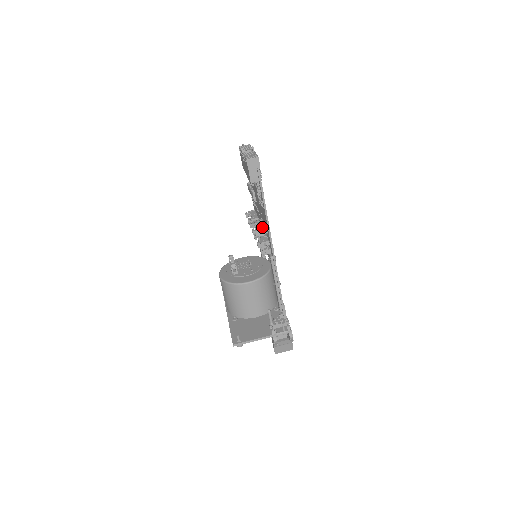
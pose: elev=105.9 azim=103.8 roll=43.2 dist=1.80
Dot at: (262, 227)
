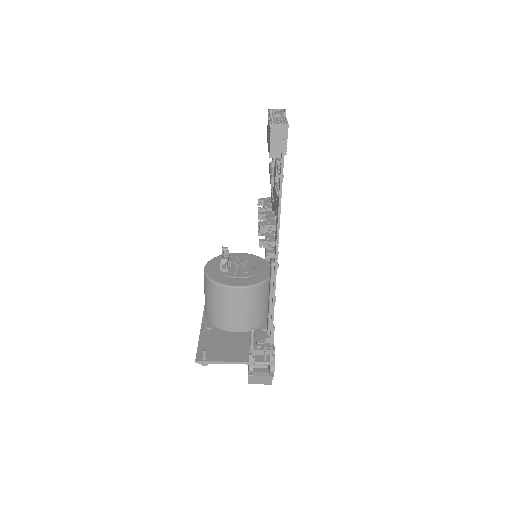
Dot at: (271, 221)
